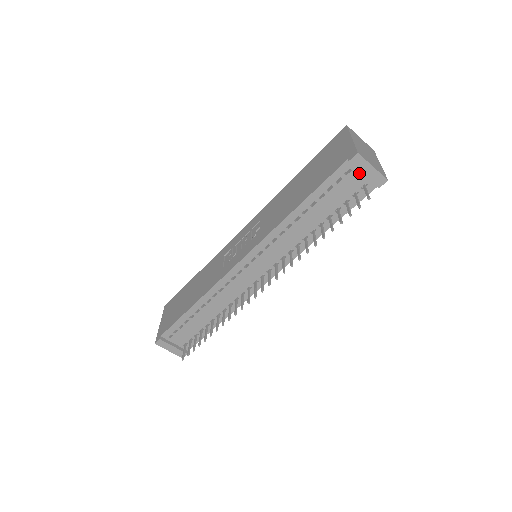
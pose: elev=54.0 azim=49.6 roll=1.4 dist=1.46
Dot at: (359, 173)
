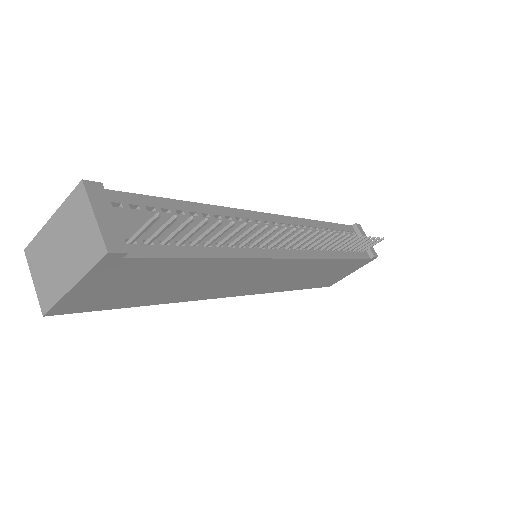
Dot at: occluded
